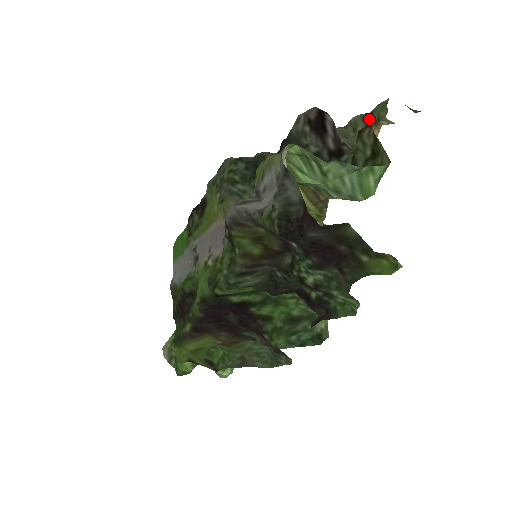
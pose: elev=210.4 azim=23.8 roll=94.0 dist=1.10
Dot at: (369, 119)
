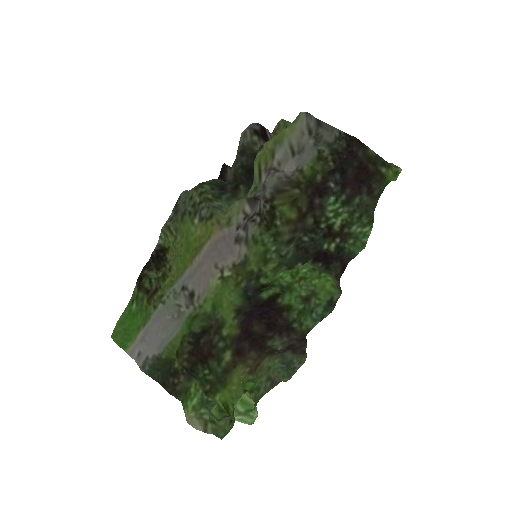
Dot at: (275, 135)
